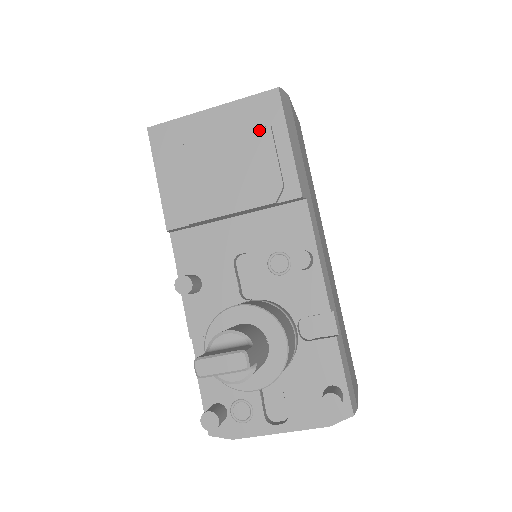
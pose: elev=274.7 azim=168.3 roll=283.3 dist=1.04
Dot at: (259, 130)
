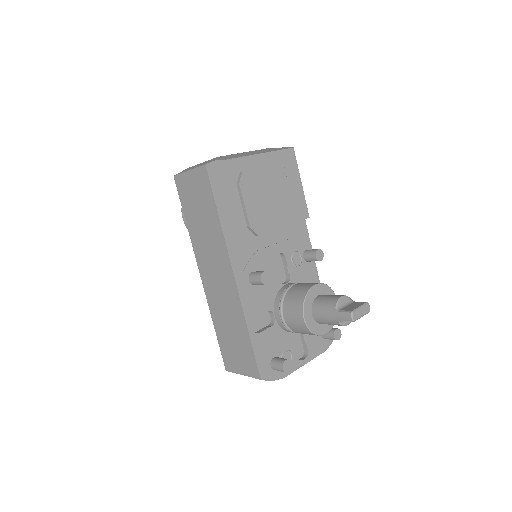
Dot at: (290, 174)
